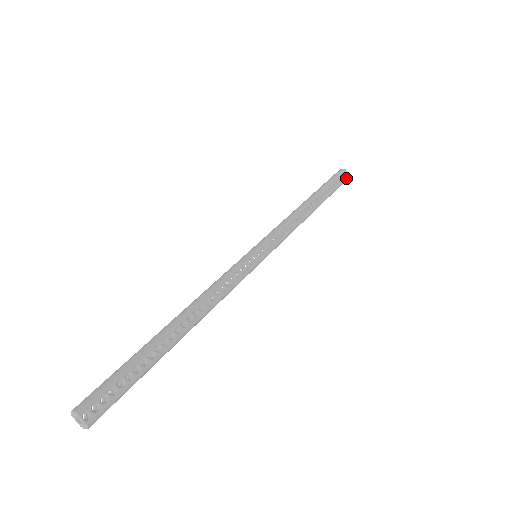
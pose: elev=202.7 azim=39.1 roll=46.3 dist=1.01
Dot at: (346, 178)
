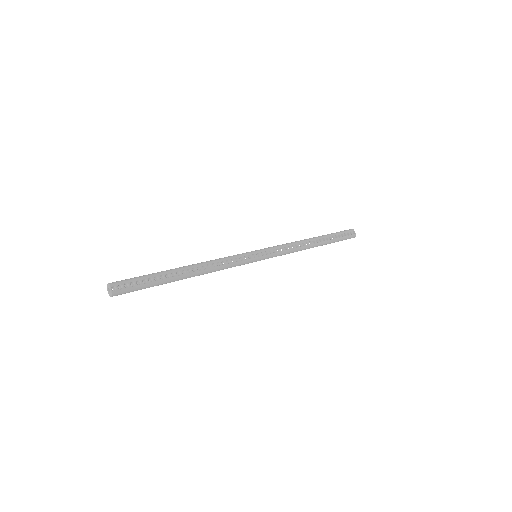
Dot at: (352, 235)
